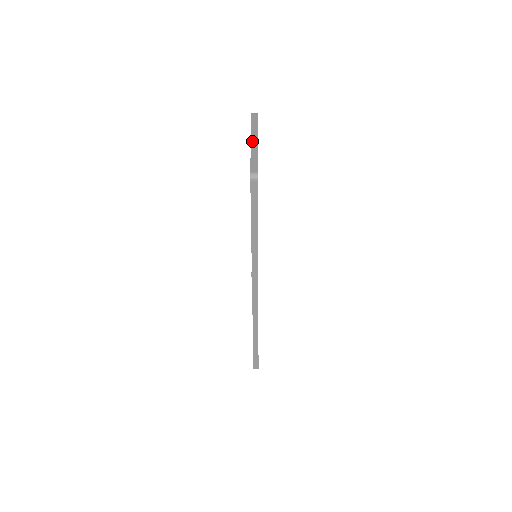
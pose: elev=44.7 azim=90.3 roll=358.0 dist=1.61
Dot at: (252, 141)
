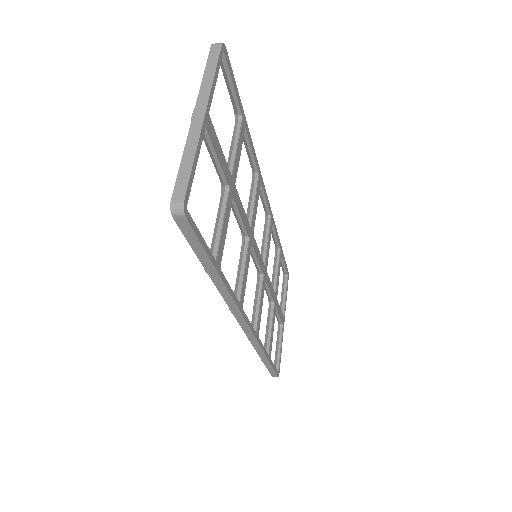
Dot at: (194, 117)
